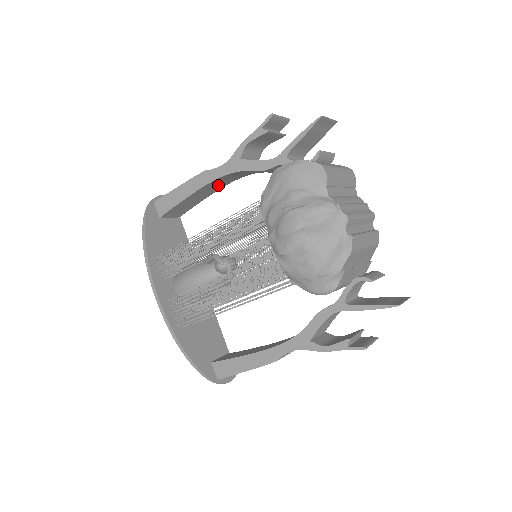
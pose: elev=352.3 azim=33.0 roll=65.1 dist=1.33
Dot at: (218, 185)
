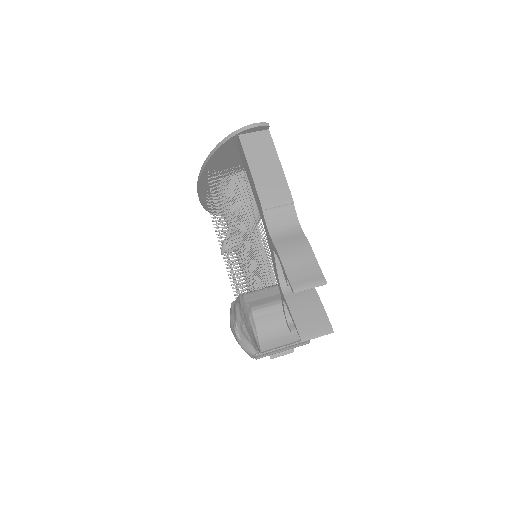
Dot at: occluded
